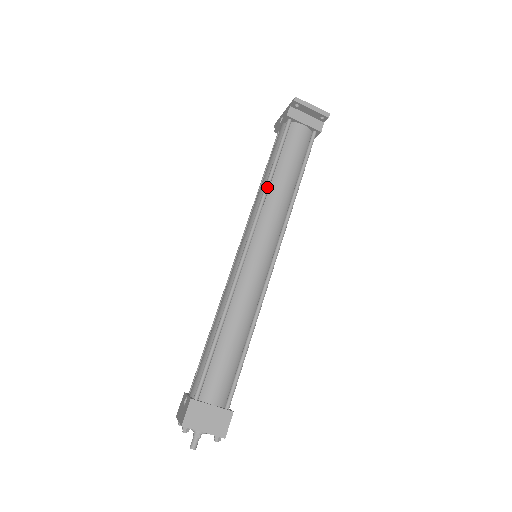
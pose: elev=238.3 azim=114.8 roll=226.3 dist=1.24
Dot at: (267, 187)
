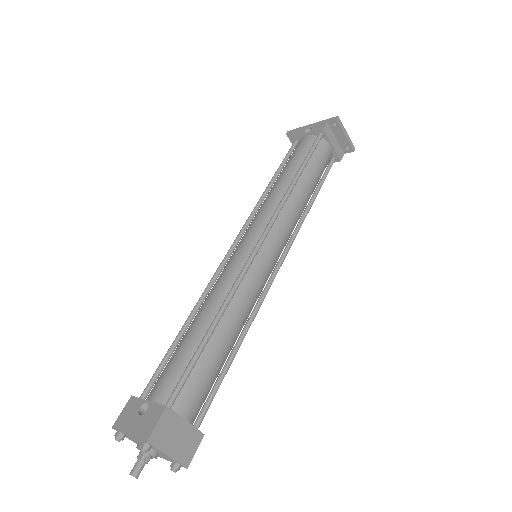
Dot at: (292, 188)
